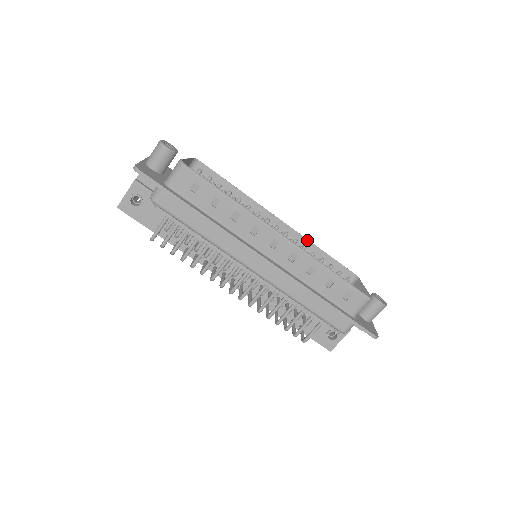
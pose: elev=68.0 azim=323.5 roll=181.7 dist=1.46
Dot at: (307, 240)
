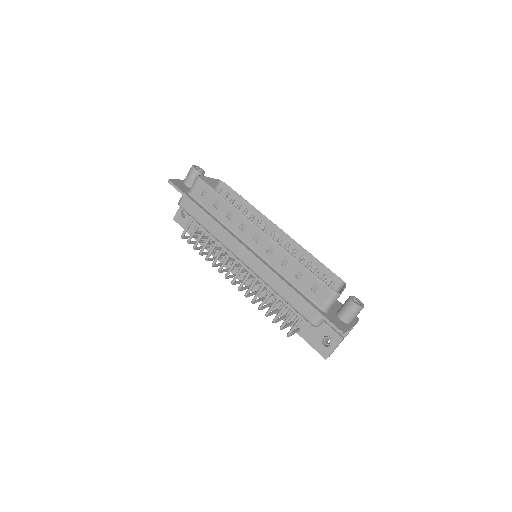
Dot at: (302, 247)
